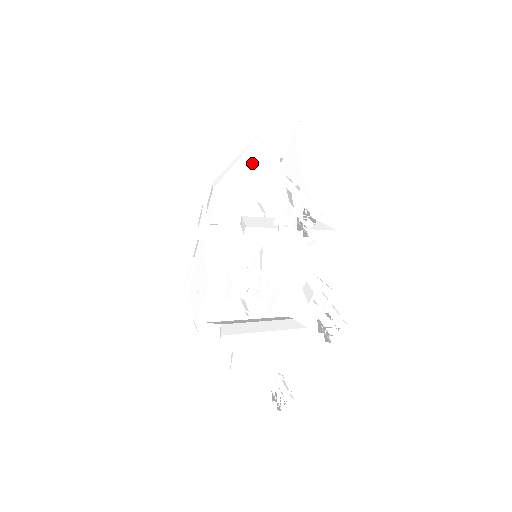
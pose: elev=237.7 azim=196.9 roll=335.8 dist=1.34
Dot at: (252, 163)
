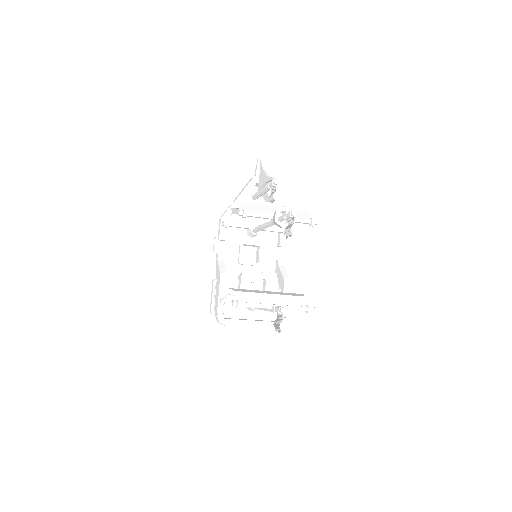
Dot at: (240, 192)
